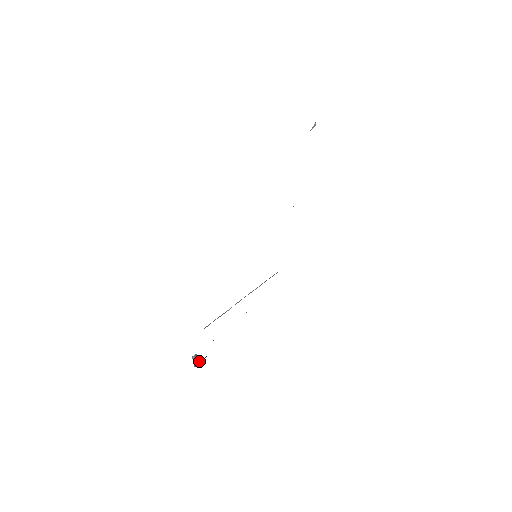
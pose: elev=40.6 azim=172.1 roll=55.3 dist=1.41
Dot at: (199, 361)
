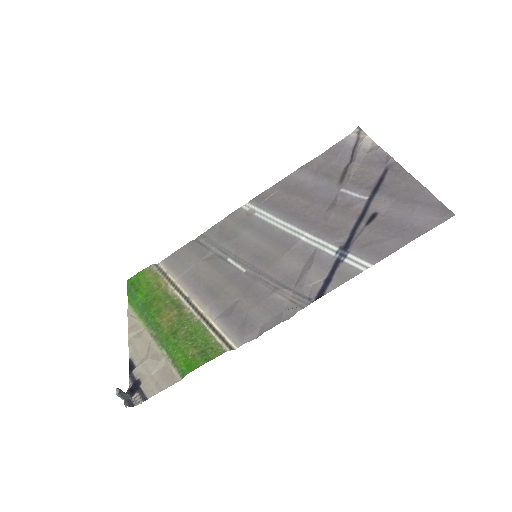
Dot at: (127, 397)
